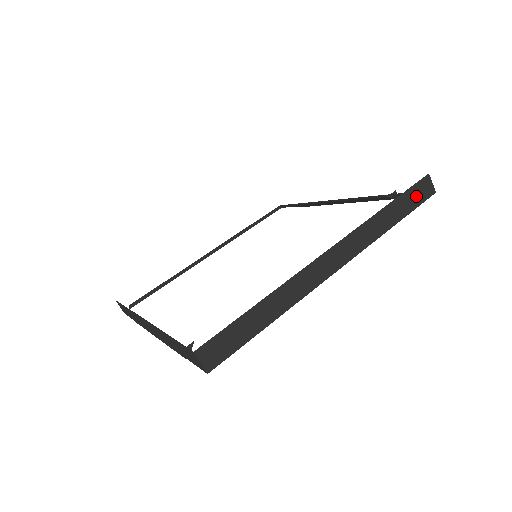
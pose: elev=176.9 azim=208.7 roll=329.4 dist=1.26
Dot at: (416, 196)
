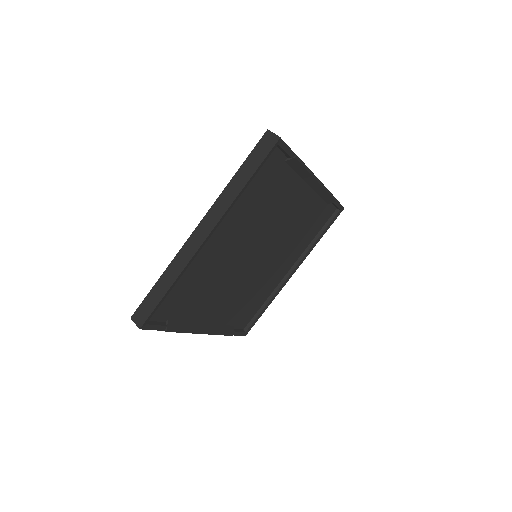
Dot at: (261, 152)
